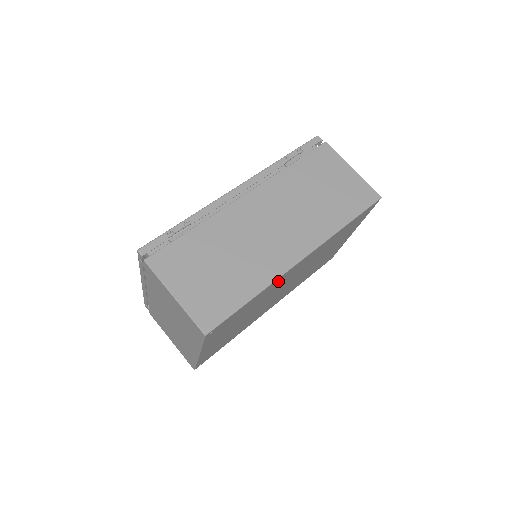
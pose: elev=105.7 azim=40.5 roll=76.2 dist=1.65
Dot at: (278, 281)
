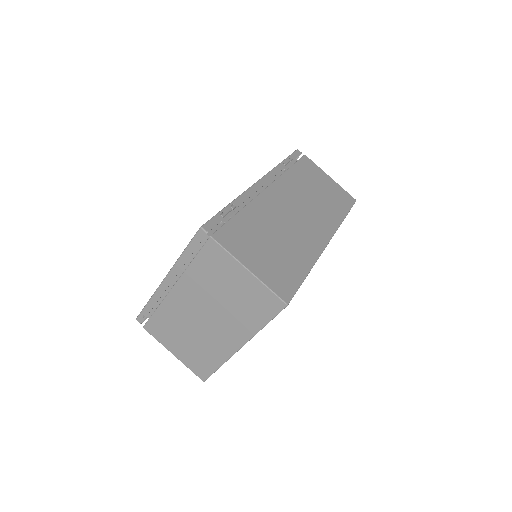
Dot at: occluded
